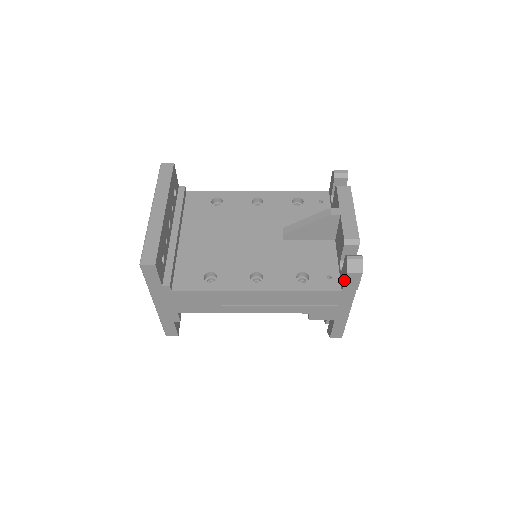
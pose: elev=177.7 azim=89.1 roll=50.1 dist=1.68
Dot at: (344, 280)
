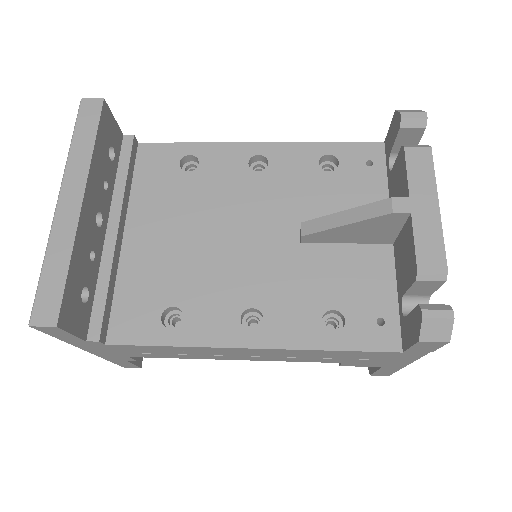
Dot at: (411, 344)
